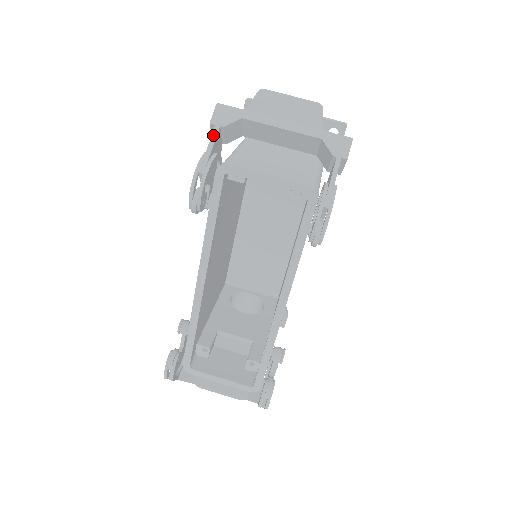
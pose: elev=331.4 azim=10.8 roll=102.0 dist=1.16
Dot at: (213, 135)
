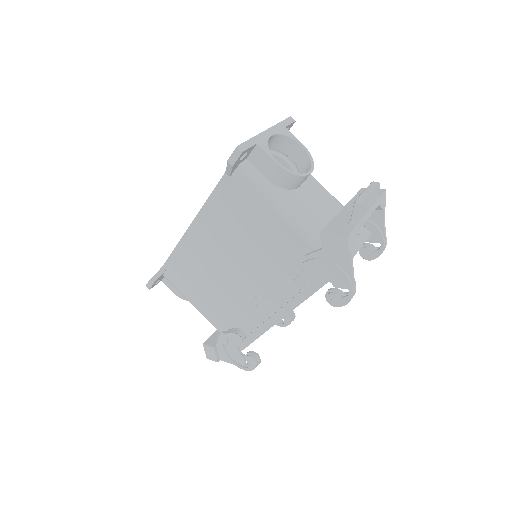
Dot at: (352, 260)
